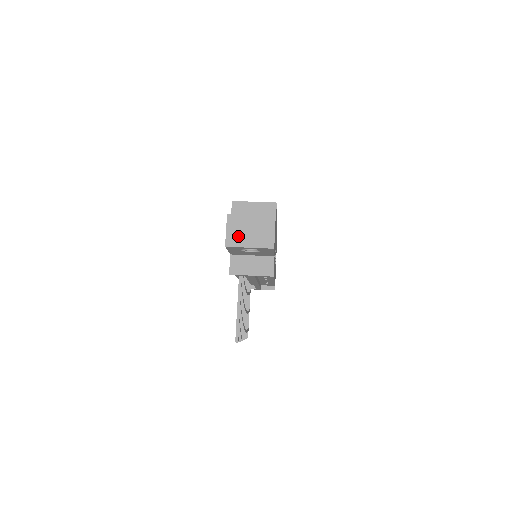
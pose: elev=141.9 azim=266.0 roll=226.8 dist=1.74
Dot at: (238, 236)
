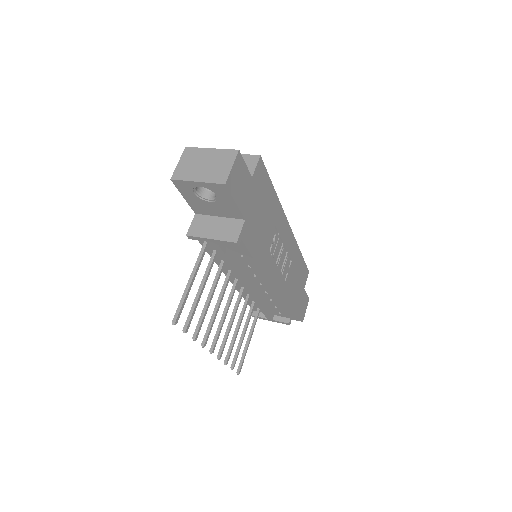
Dot at: (189, 169)
